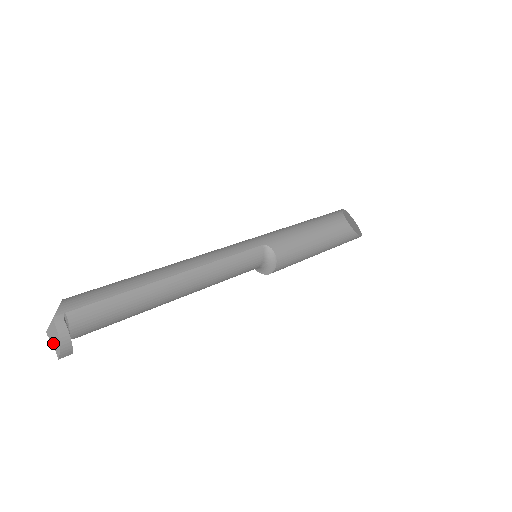
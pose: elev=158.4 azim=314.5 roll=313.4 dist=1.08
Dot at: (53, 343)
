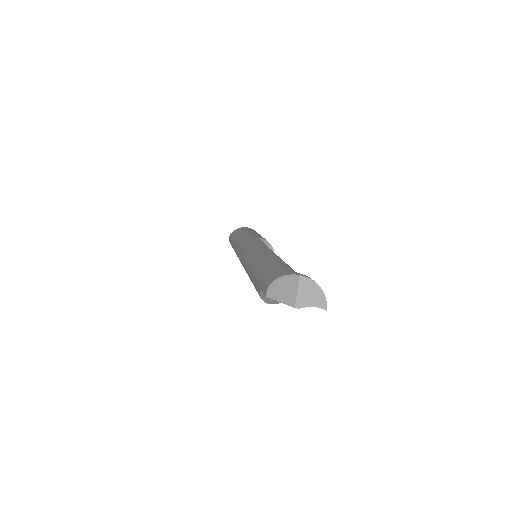
Dot at: (311, 303)
